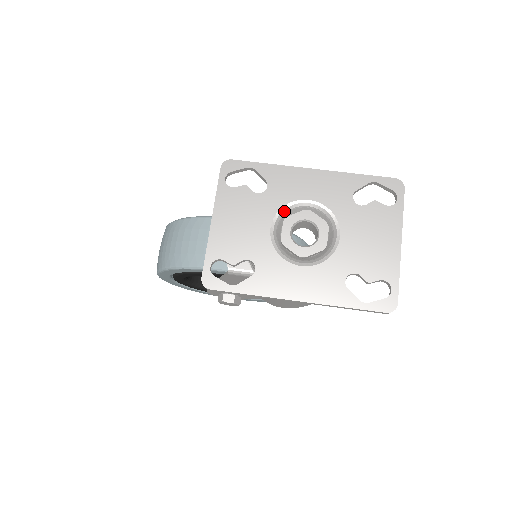
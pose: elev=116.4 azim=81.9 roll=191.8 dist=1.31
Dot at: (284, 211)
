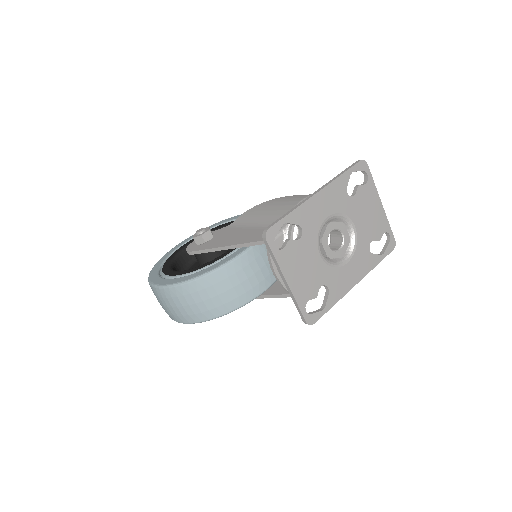
Dot at: (319, 237)
